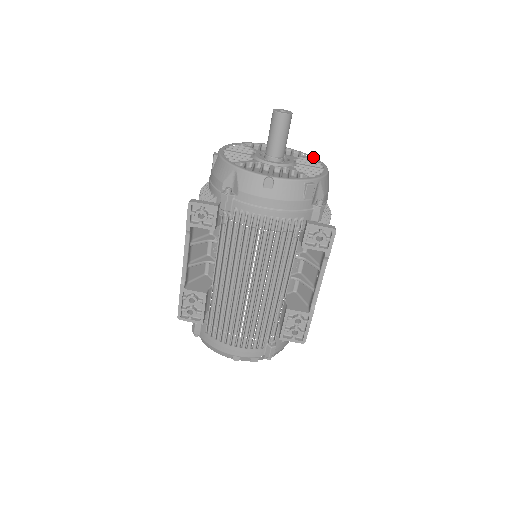
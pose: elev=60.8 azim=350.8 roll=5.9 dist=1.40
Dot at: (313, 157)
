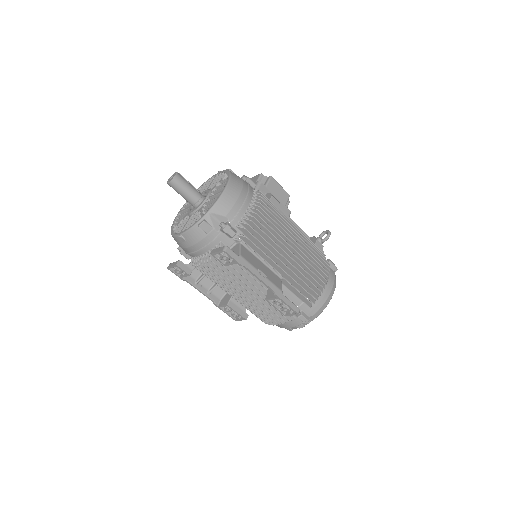
Dot at: (228, 174)
